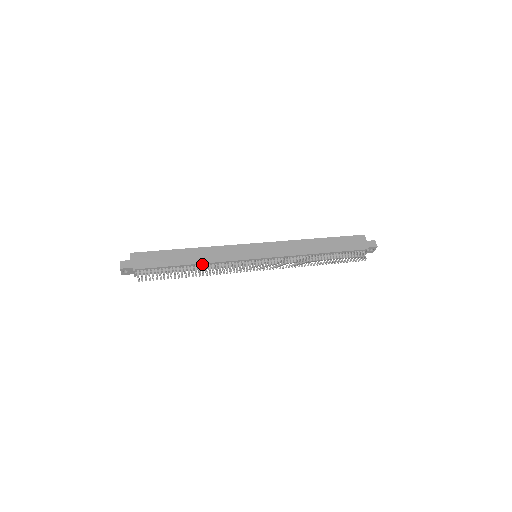
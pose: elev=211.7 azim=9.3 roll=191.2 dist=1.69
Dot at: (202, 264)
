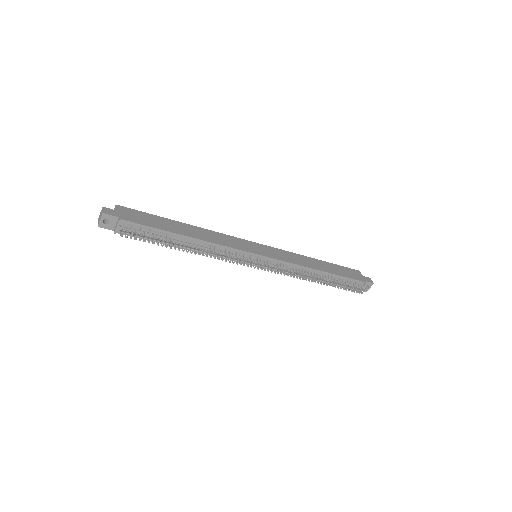
Dot at: (200, 241)
